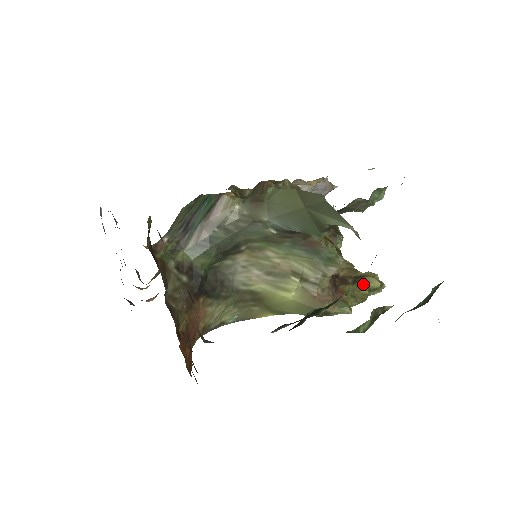
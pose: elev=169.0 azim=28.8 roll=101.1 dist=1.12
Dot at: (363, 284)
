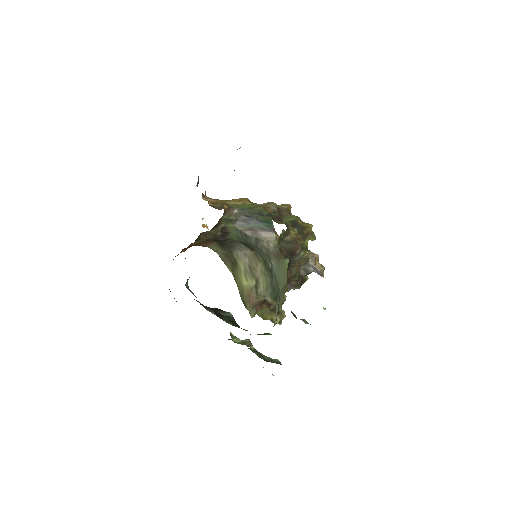
Dot at: (273, 315)
